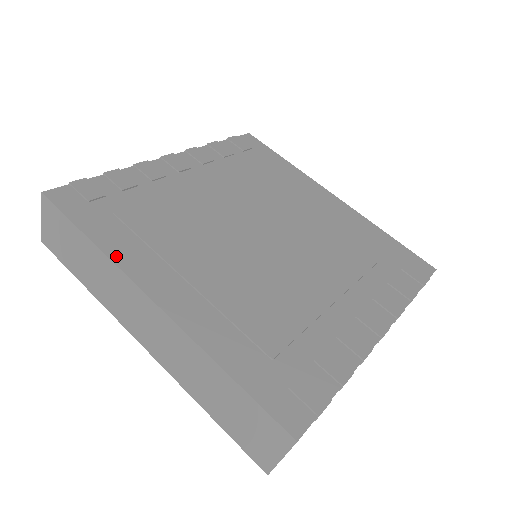
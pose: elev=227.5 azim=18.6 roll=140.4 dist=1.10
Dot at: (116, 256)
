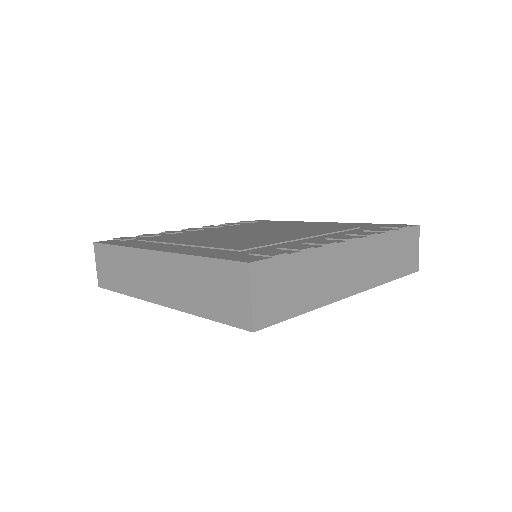
Dot at: (134, 246)
